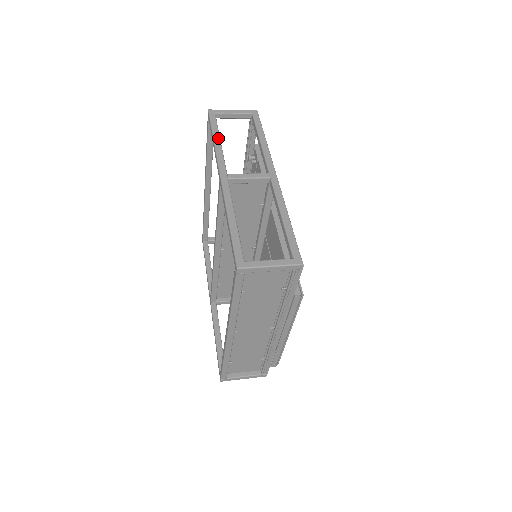
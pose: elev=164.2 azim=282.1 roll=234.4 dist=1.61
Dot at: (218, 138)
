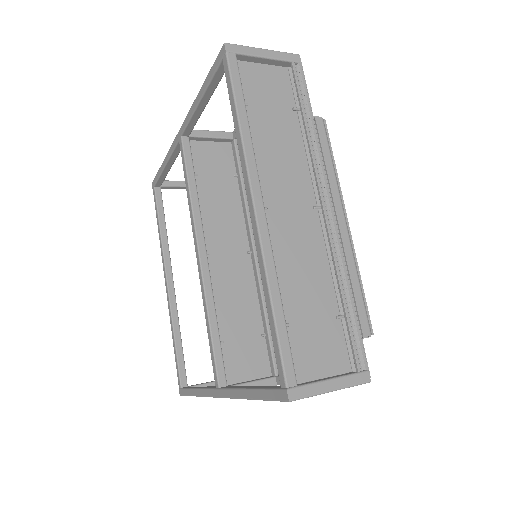
Dot at: occluded
